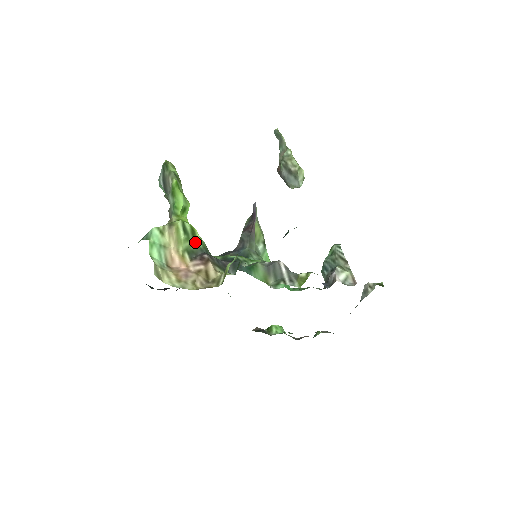
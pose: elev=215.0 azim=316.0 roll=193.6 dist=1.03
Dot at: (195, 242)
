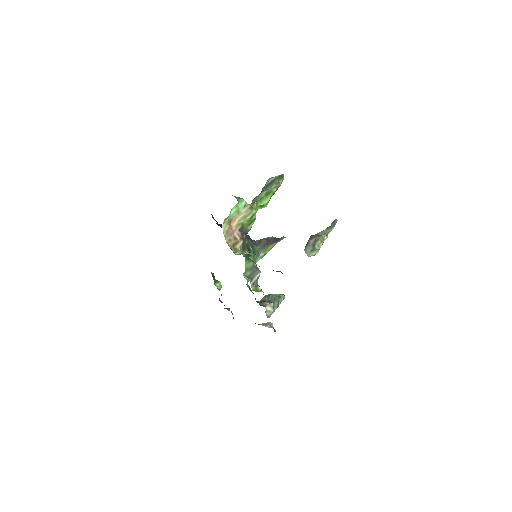
Dot at: (249, 225)
